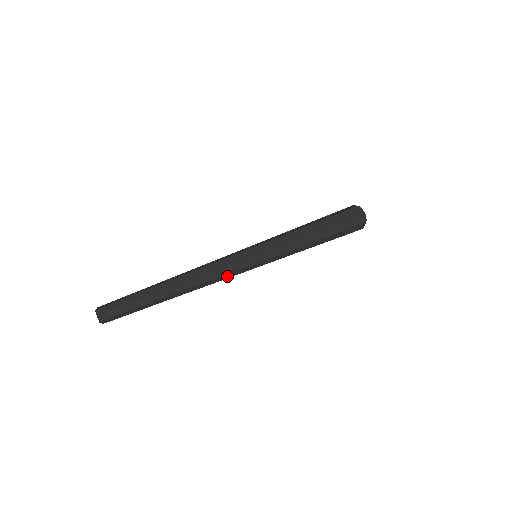
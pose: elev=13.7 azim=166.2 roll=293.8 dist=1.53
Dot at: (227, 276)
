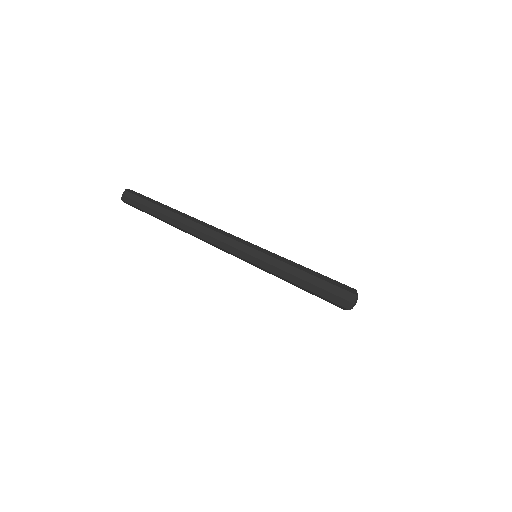
Dot at: (224, 250)
